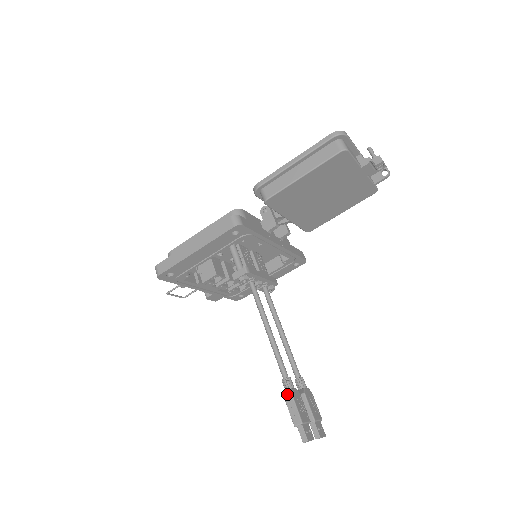
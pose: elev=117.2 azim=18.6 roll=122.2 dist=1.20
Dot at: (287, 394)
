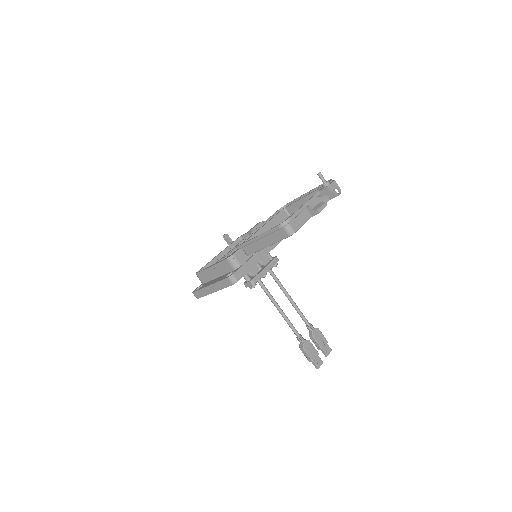
Dot at: (301, 348)
